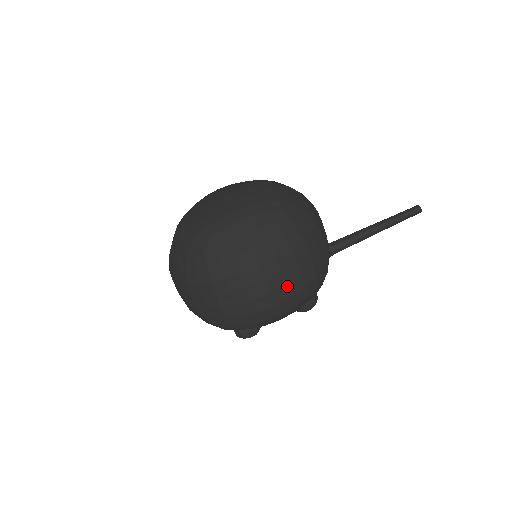
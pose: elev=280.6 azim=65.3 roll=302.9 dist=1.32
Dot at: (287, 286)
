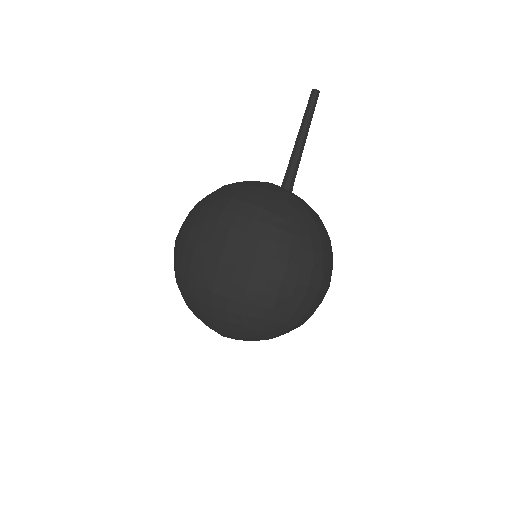
Dot at: (331, 272)
